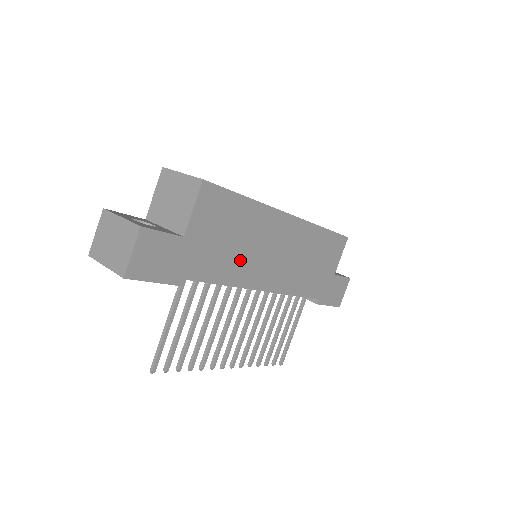
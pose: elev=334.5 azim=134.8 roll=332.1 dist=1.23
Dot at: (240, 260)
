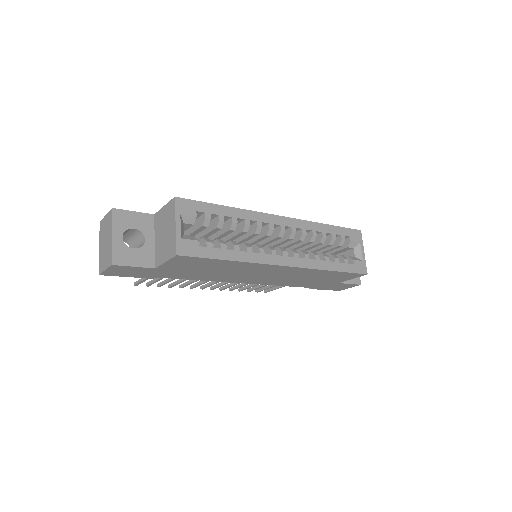
Dot at: (217, 275)
